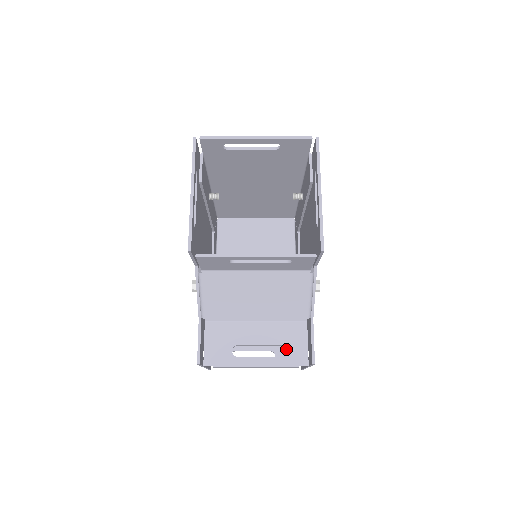
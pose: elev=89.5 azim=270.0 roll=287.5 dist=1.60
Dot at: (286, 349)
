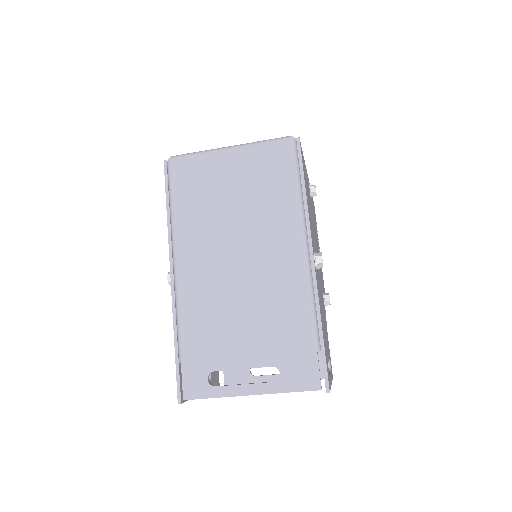
Dot at: occluded
